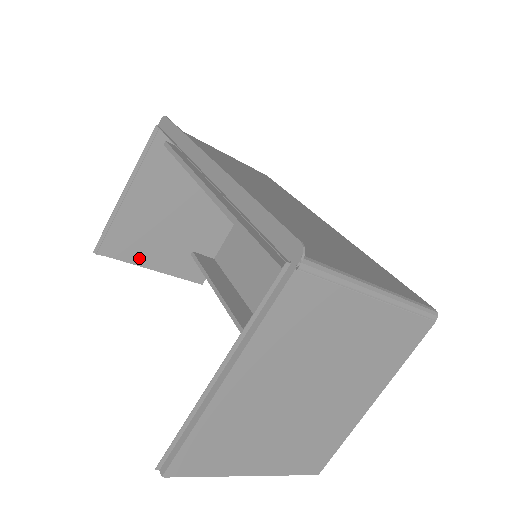
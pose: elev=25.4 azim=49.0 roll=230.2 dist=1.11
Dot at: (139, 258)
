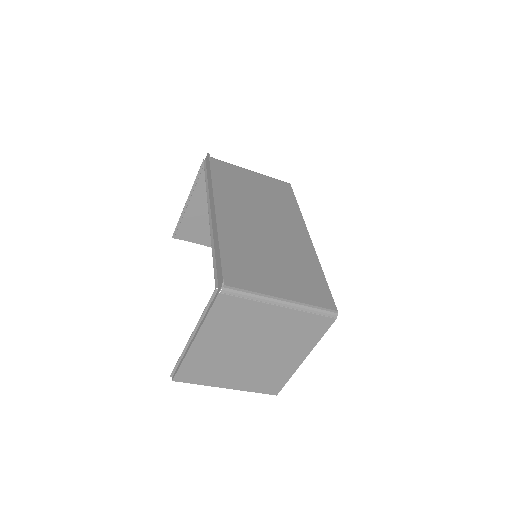
Dot at: (203, 240)
